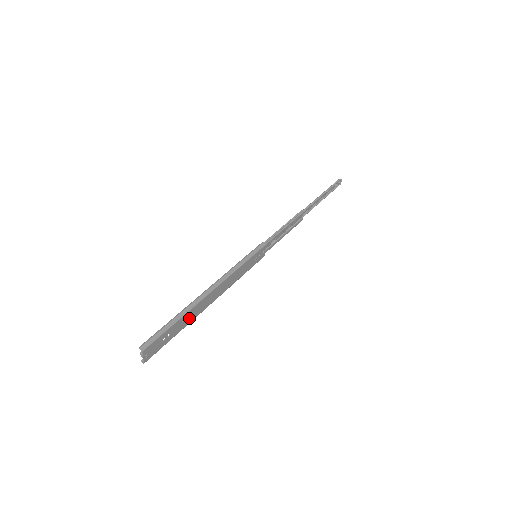
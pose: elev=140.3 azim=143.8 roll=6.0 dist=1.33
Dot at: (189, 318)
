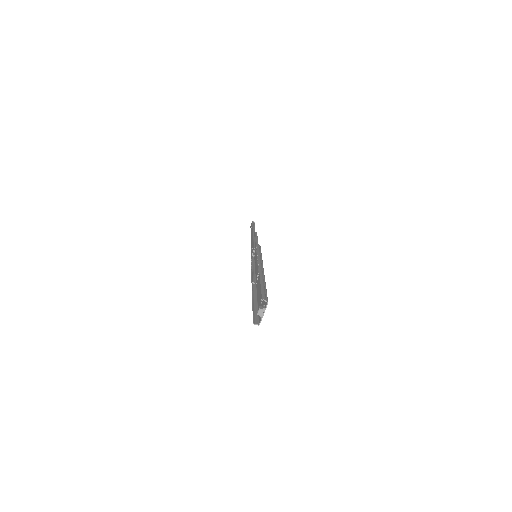
Dot at: (260, 290)
